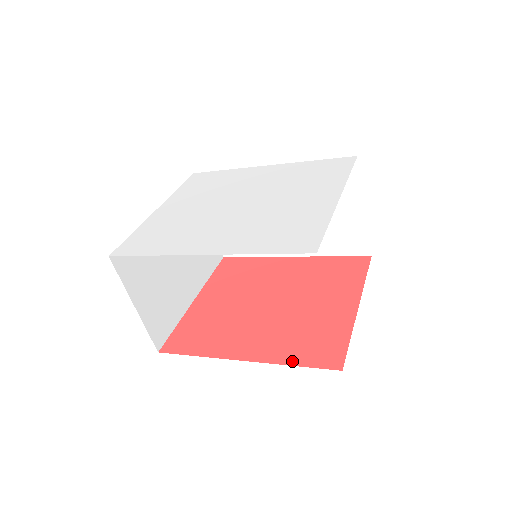
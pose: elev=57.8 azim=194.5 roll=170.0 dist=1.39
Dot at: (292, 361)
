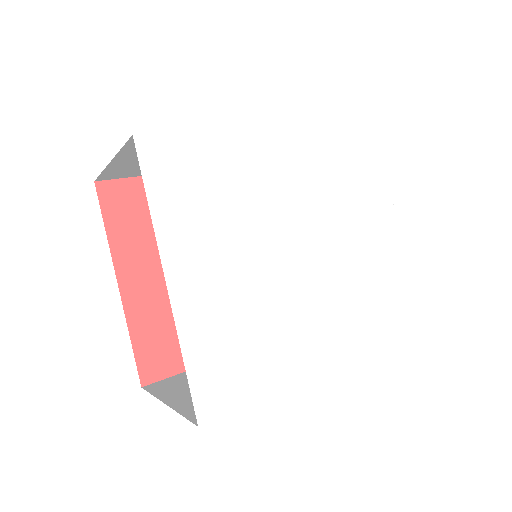
Dot at: occluded
